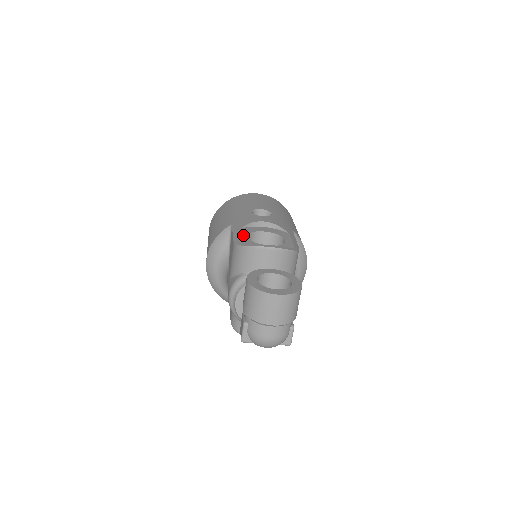
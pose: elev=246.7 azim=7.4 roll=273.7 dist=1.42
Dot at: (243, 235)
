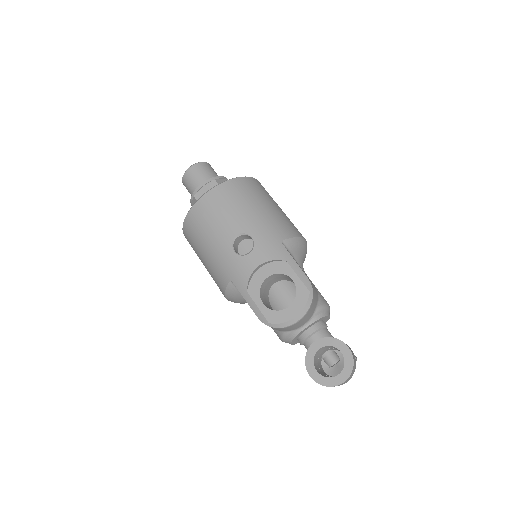
Dot at: (259, 304)
